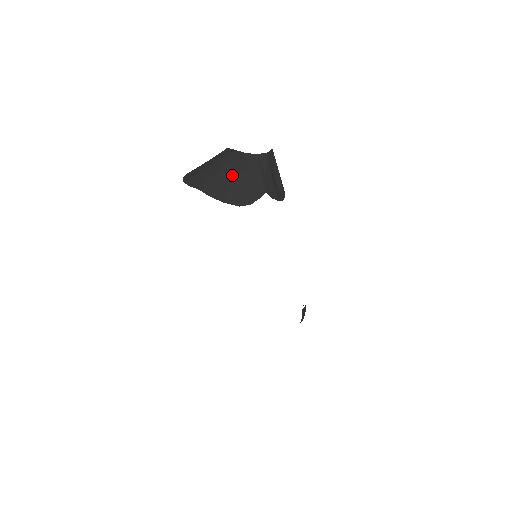
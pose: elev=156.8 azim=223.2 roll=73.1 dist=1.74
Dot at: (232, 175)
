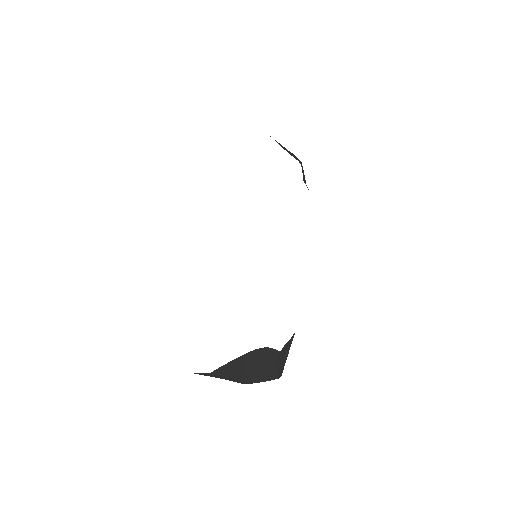
Dot at: occluded
